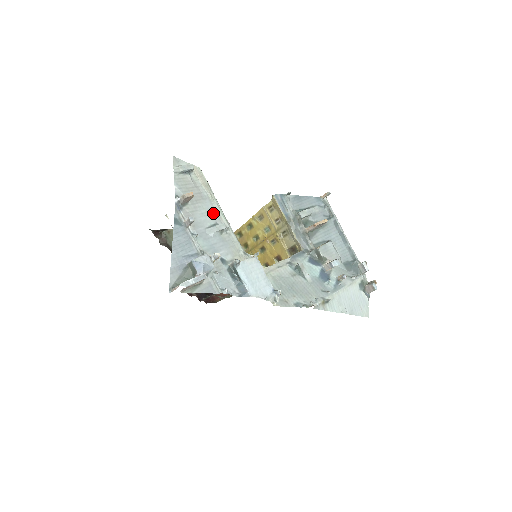
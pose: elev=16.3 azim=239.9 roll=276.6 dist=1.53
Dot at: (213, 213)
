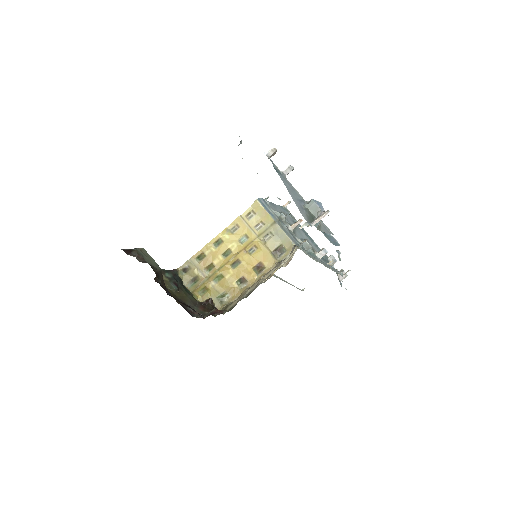
Dot at: occluded
